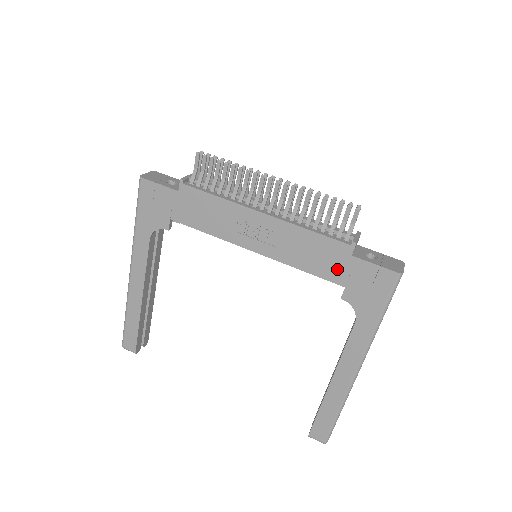
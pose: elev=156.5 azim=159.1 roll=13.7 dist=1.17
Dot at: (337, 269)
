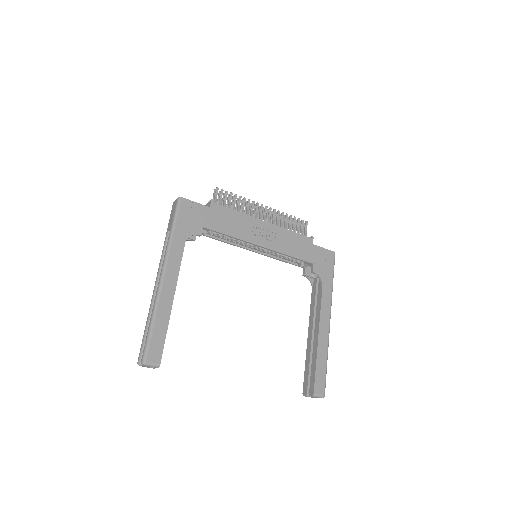
Dot at: (308, 253)
